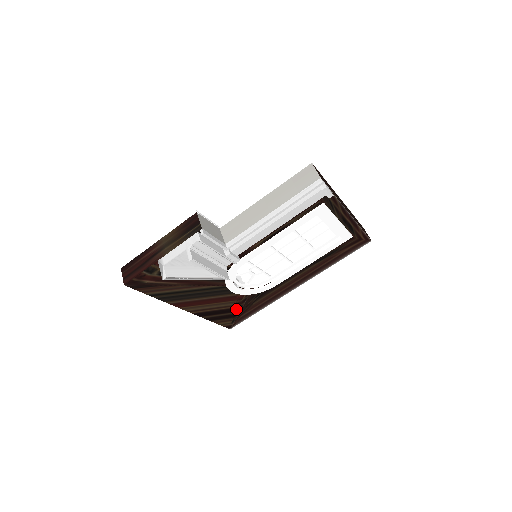
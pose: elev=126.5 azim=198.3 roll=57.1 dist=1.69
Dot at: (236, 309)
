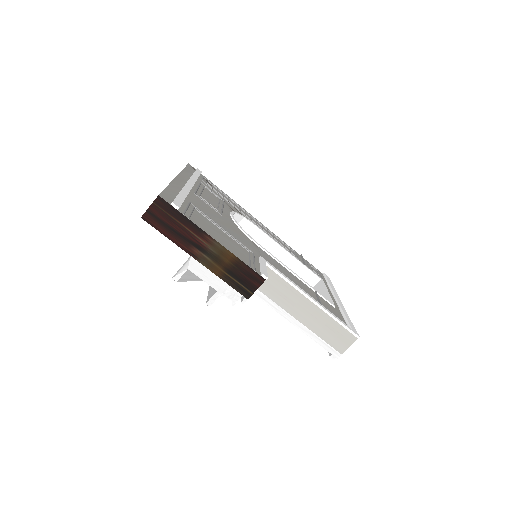
Dot at: occluded
